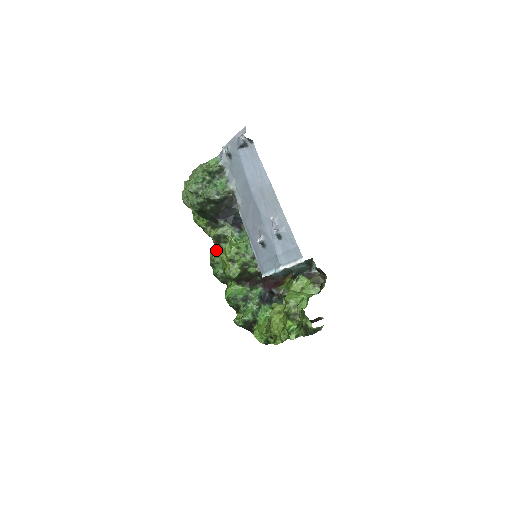
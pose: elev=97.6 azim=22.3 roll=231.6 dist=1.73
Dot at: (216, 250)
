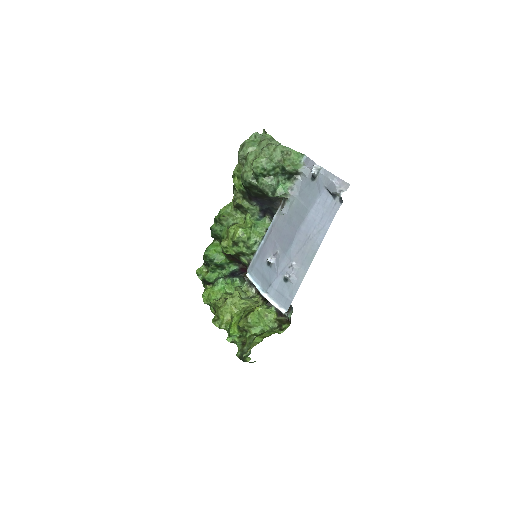
Dot at: (230, 210)
